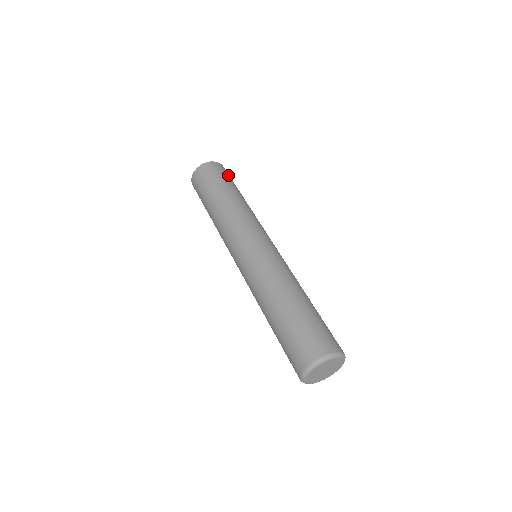
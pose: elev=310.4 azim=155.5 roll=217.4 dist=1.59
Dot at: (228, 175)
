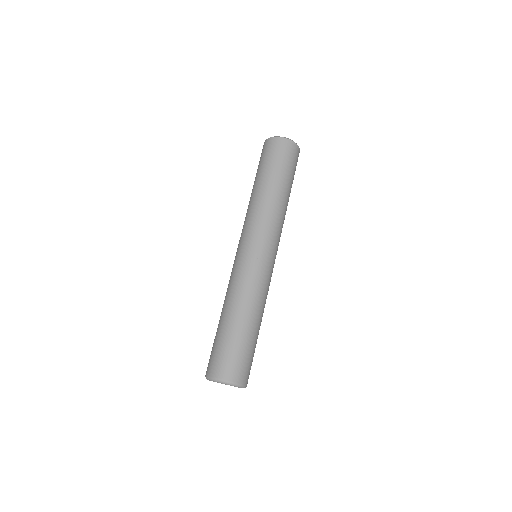
Dot at: (294, 162)
